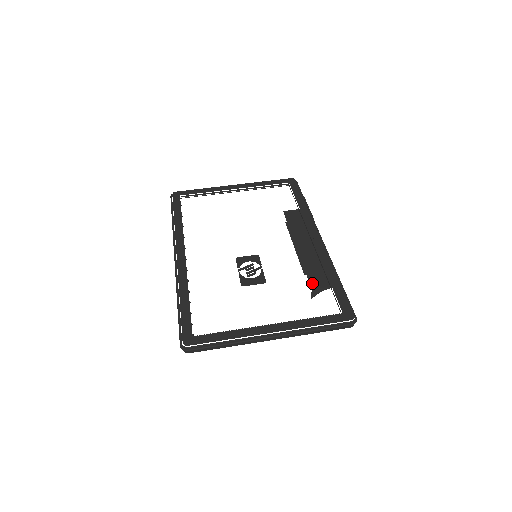
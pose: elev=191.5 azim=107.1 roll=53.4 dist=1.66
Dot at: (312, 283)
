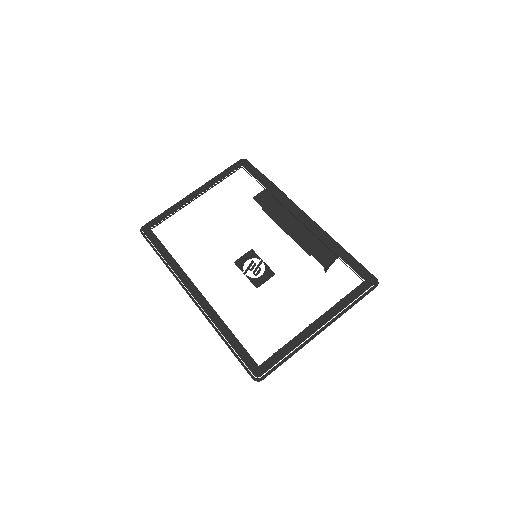
Dot at: (321, 261)
